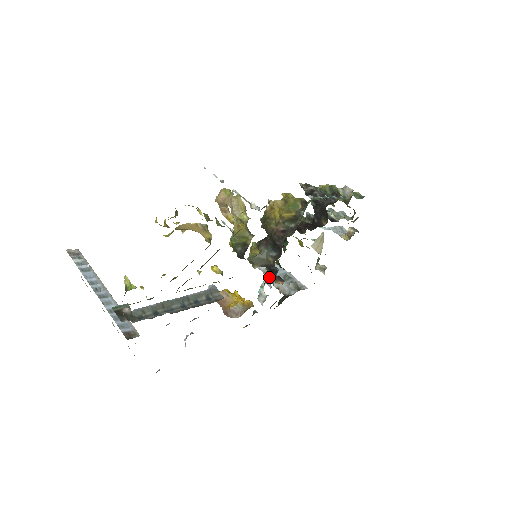
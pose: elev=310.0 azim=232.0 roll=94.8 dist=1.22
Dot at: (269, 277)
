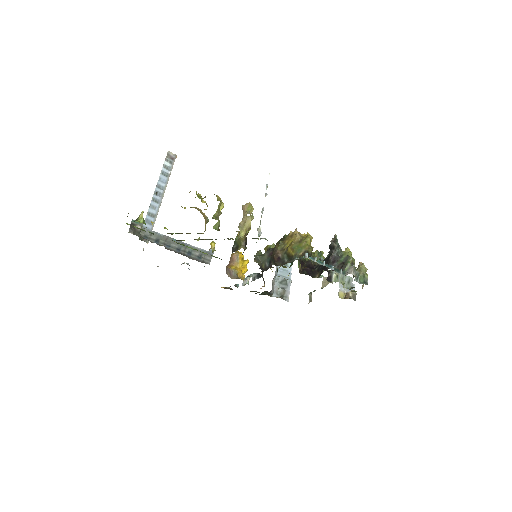
Dot at: (256, 275)
